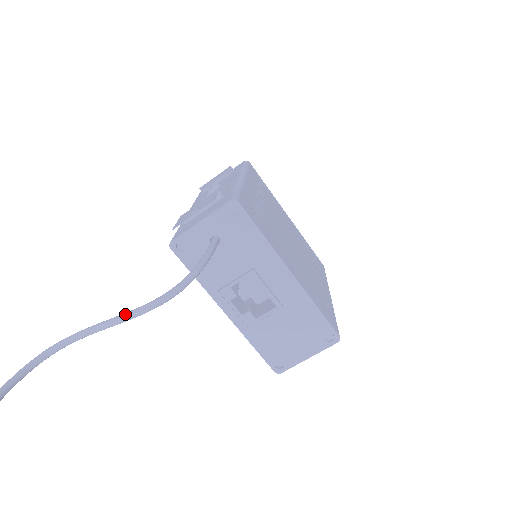
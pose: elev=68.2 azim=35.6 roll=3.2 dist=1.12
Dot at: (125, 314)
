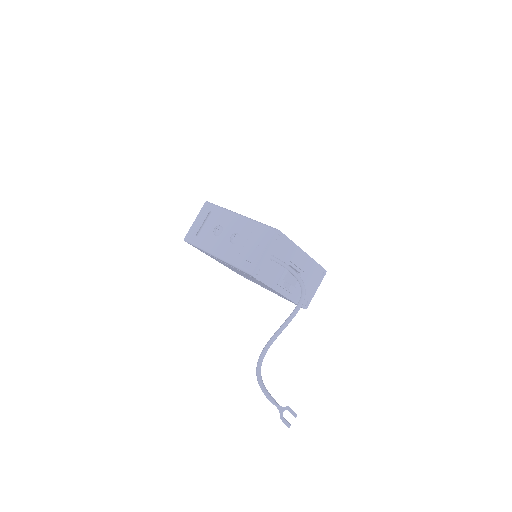
Dot at: (291, 317)
